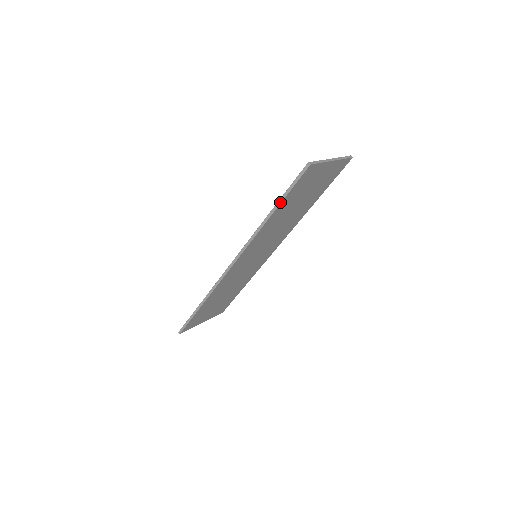
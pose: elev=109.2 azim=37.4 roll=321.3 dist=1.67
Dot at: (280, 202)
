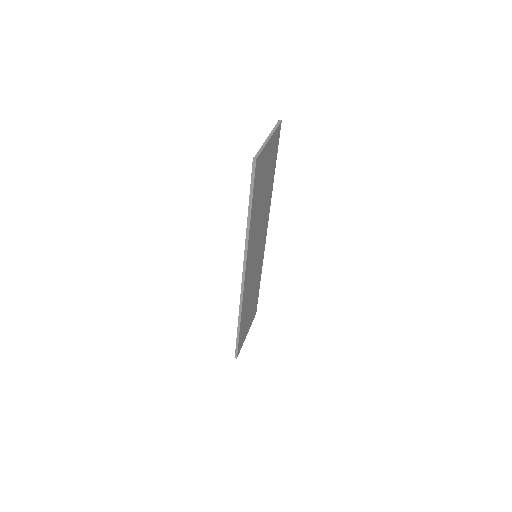
Dot at: (250, 206)
